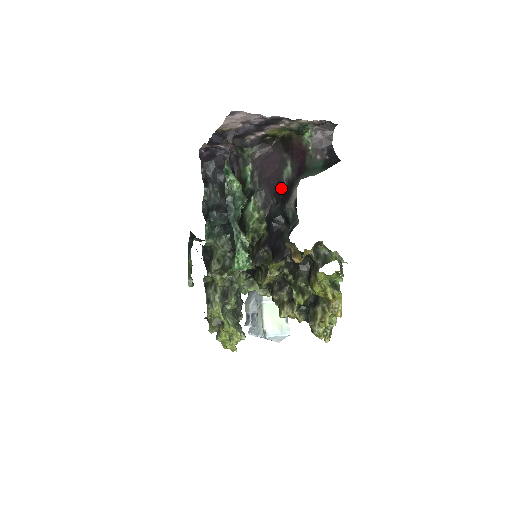
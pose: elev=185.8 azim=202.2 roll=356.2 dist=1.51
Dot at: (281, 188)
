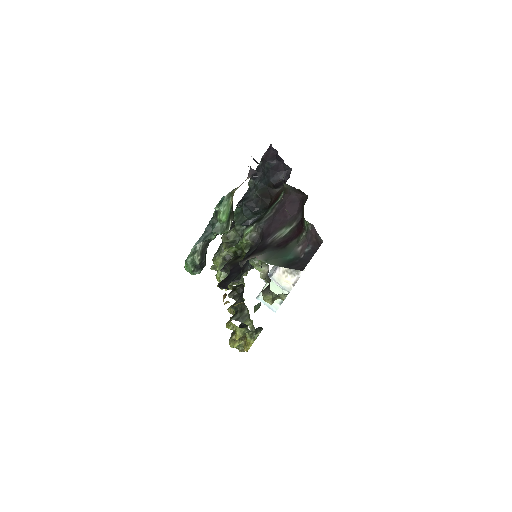
Dot at: (264, 241)
